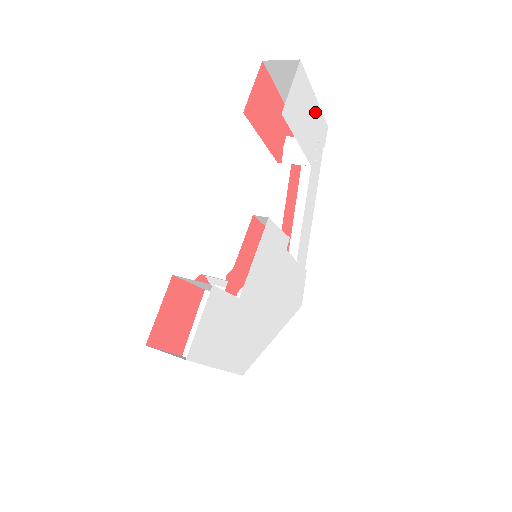
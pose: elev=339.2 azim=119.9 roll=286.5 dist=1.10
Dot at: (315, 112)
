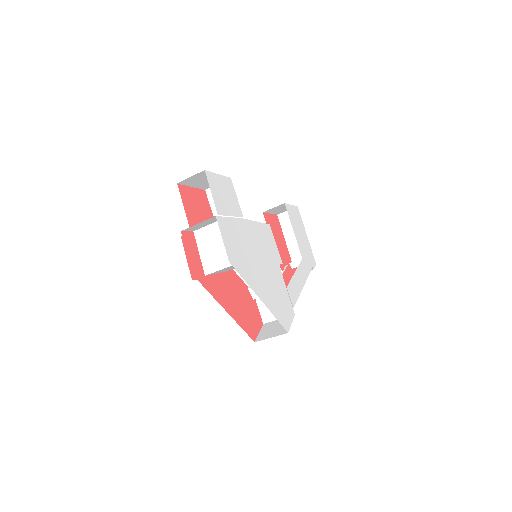
Dot at: (306, 241)
